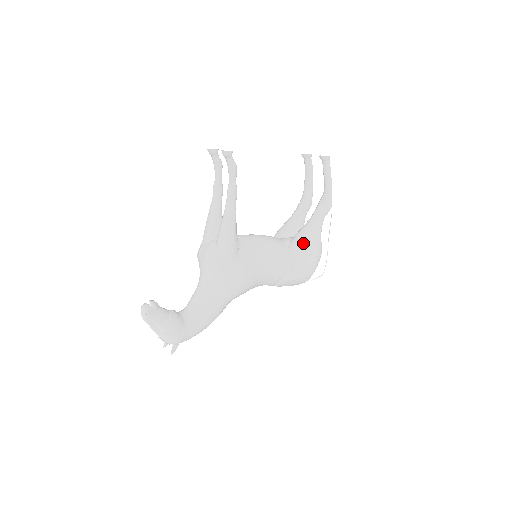
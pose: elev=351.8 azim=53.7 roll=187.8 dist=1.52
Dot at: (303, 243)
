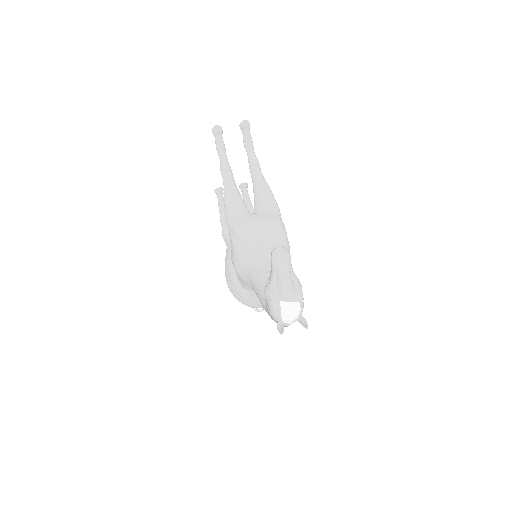
Dot at: occluded
